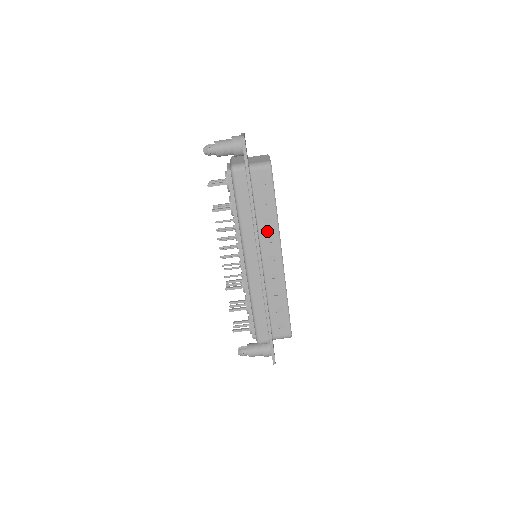
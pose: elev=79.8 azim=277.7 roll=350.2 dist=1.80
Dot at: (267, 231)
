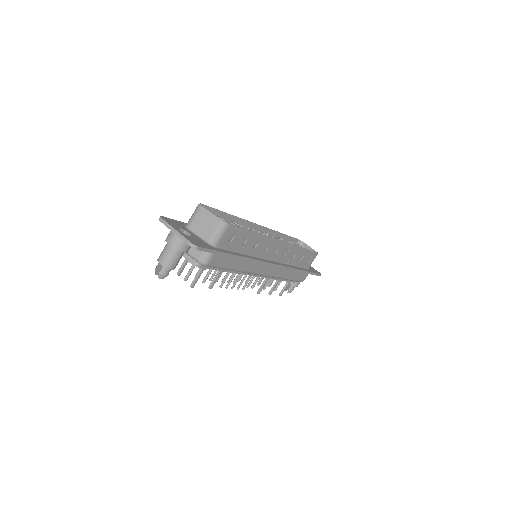
Dot at: (260, 248)
